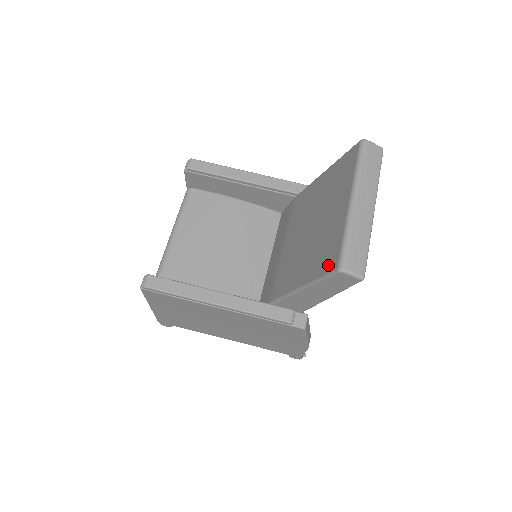
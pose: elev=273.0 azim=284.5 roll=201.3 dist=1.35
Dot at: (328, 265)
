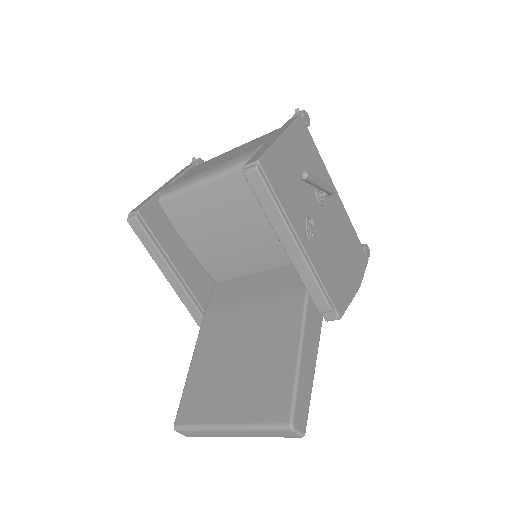
Dot at: (184, 409)
